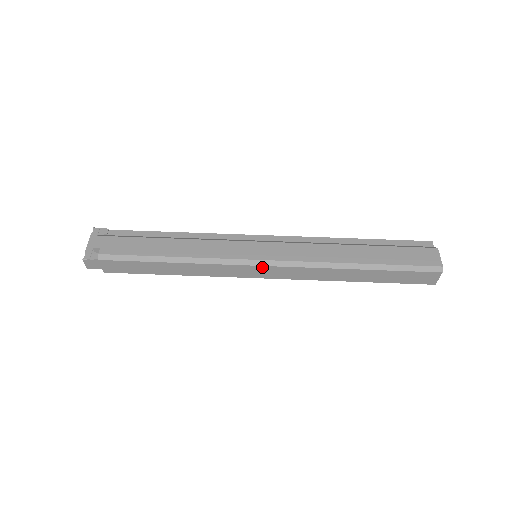
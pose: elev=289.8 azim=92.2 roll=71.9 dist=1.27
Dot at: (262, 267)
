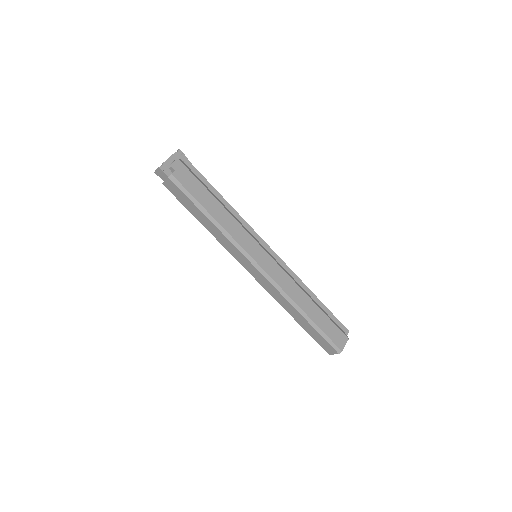
Dot at: (255, 268)
